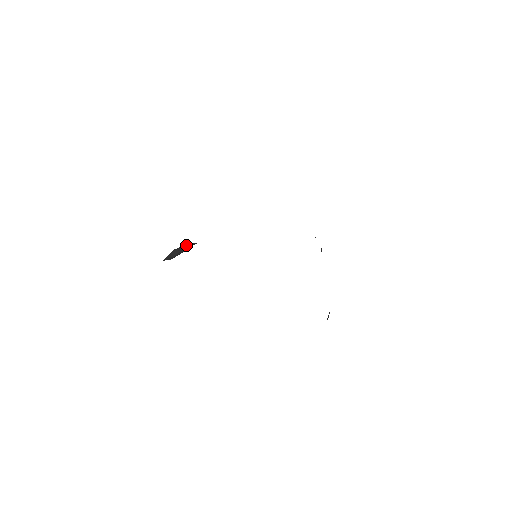
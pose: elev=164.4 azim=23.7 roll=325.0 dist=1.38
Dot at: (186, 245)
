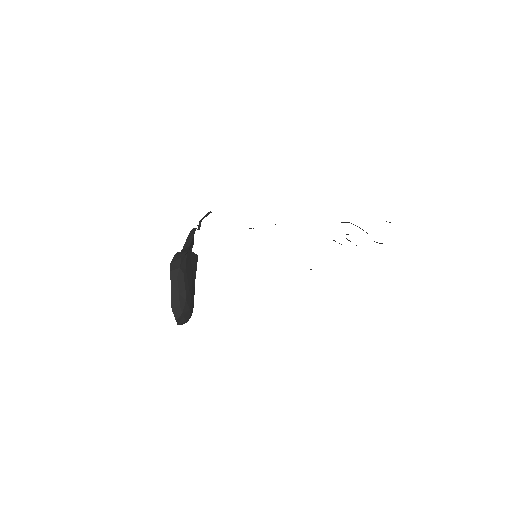
Dot at: (174, 279)
